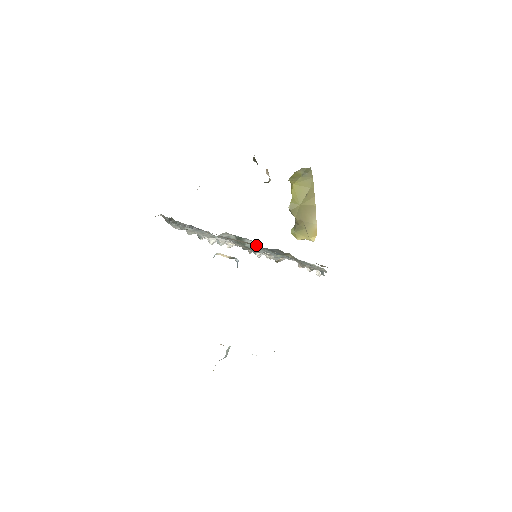
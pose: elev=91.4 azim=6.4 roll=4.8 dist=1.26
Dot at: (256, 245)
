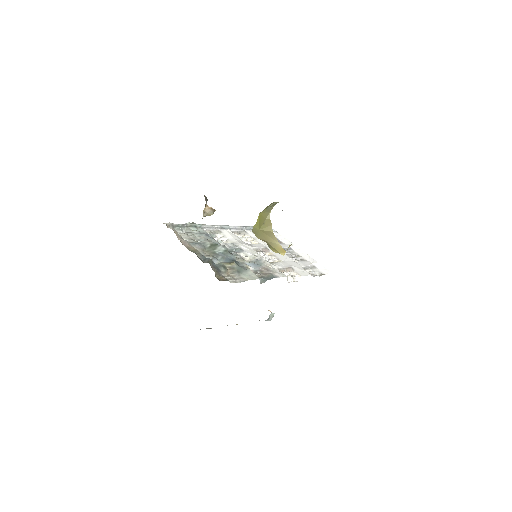
Dot at: (227, 251)
